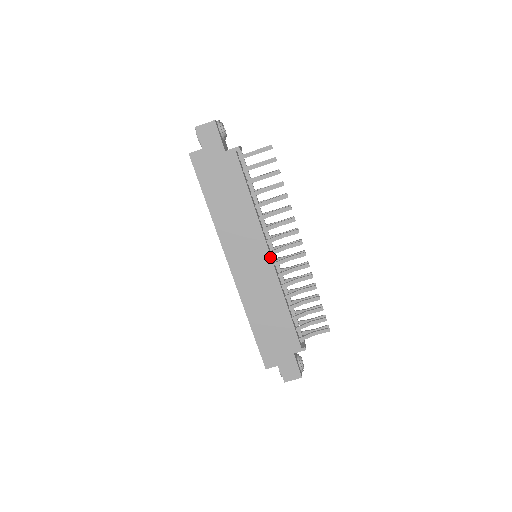
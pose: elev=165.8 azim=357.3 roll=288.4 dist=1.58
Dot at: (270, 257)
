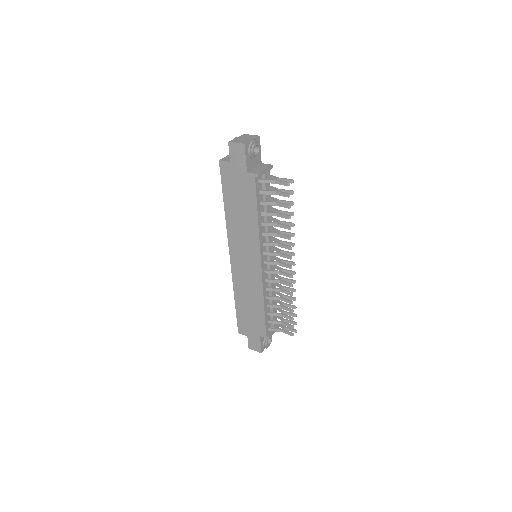
Dot at: (261, 266)
